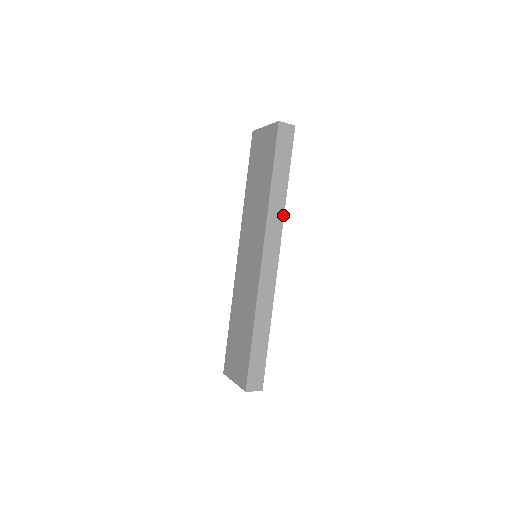
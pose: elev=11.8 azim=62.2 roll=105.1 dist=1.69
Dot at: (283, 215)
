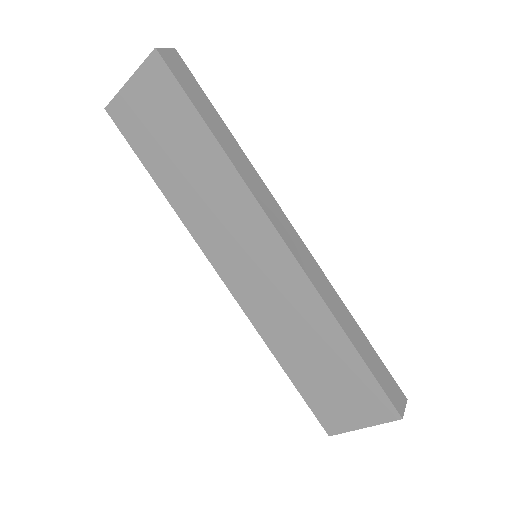
Dot at: (255, 172)
